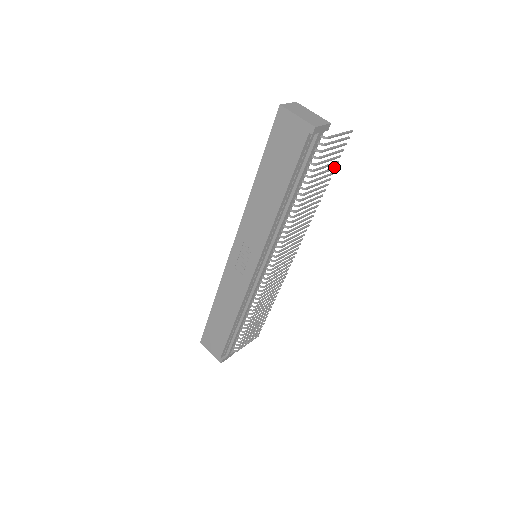
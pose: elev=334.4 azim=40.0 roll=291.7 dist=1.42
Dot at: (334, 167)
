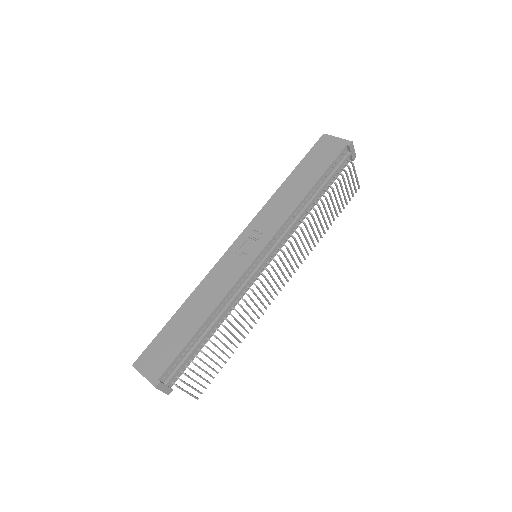
Dot at: (340, 211)
